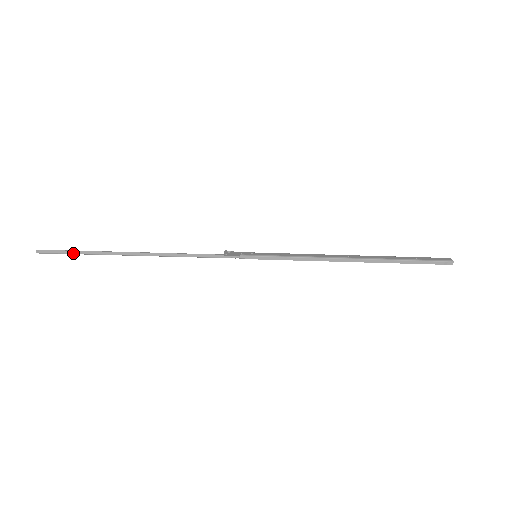
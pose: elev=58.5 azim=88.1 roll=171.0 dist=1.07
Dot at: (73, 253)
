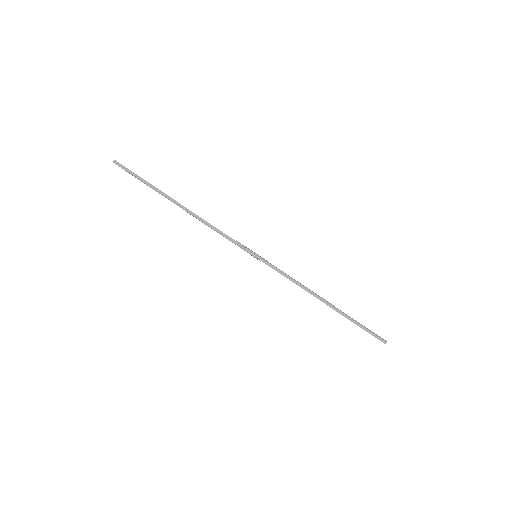
Dot at: (137, 177)
